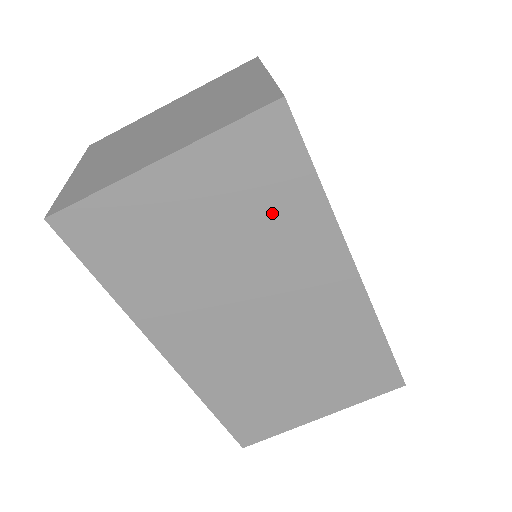
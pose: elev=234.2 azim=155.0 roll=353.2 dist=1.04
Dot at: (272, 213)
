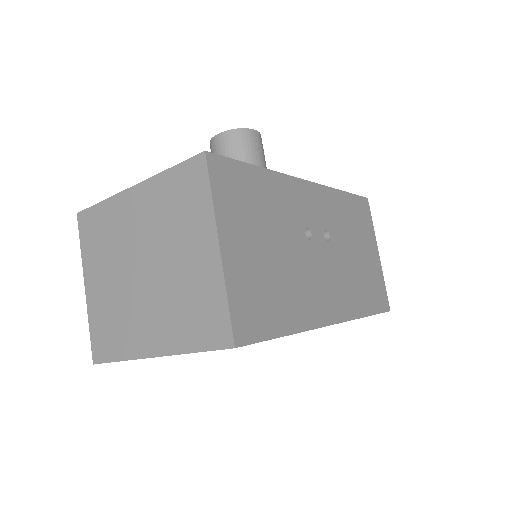
Dot at: occluded
